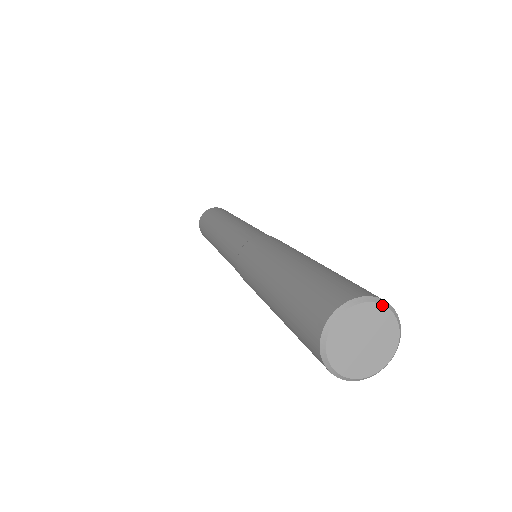
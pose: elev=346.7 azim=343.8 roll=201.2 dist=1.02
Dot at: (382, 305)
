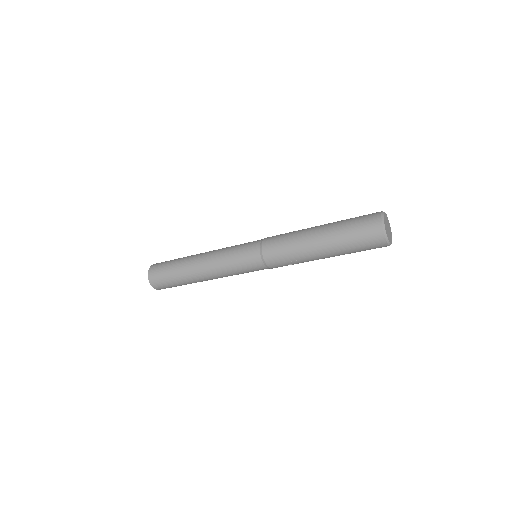
Dot at: occluded
